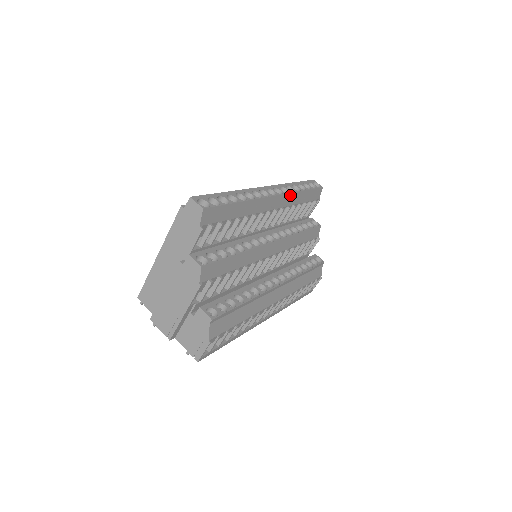
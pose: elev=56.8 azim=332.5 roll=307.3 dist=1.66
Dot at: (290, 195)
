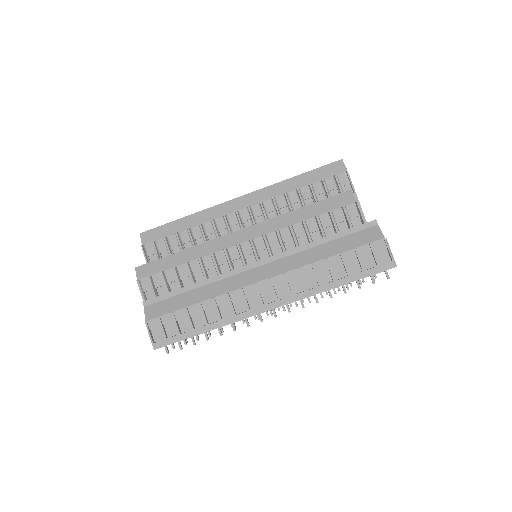
Dot at: (269, 189)
